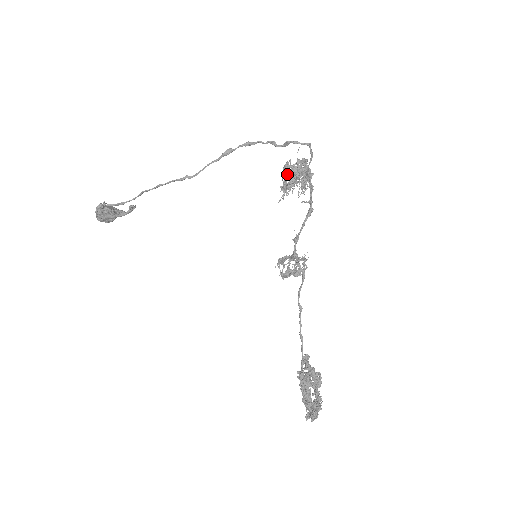
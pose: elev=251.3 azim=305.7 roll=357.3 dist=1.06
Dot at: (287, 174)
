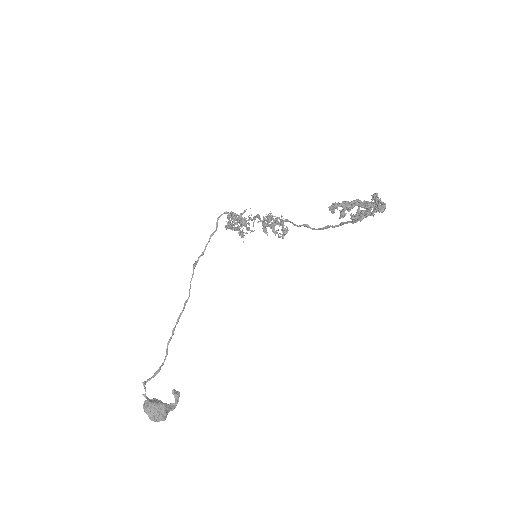
Dot at: (228, 224)
